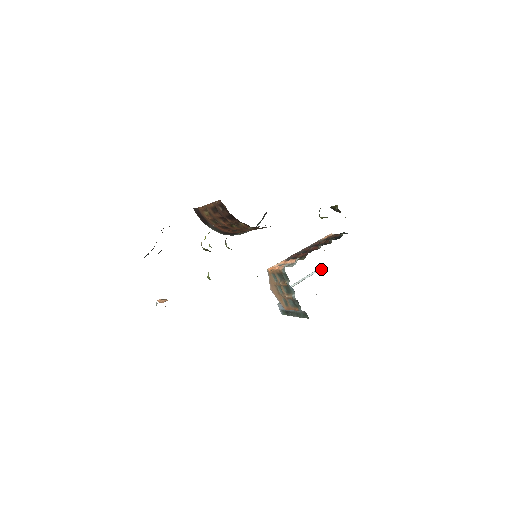
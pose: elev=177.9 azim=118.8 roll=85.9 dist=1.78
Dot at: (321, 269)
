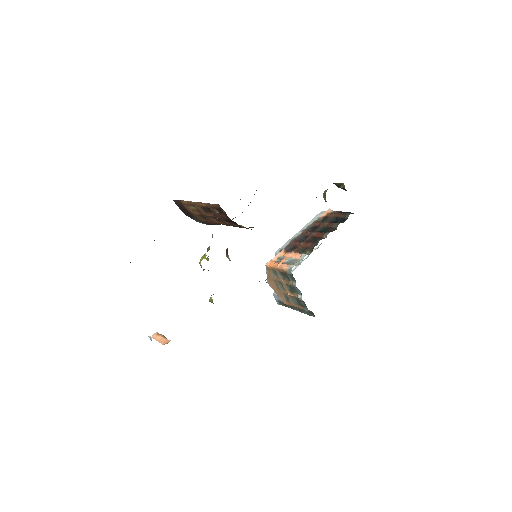
Dot at: (317, 248)
